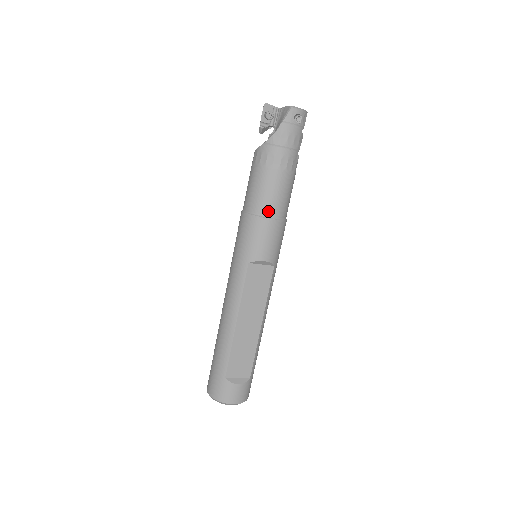
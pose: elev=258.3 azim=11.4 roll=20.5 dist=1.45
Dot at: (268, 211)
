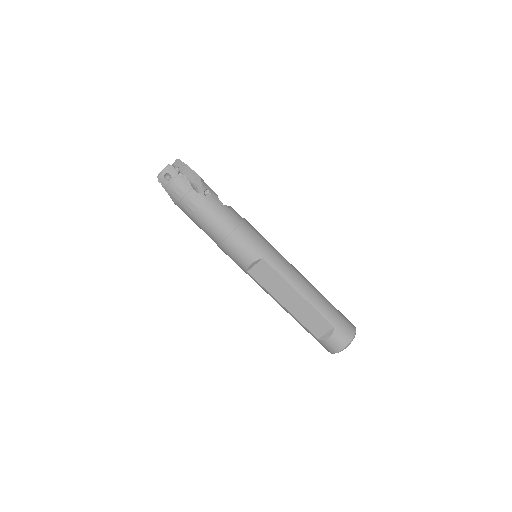
Dot at: (218, 238)
